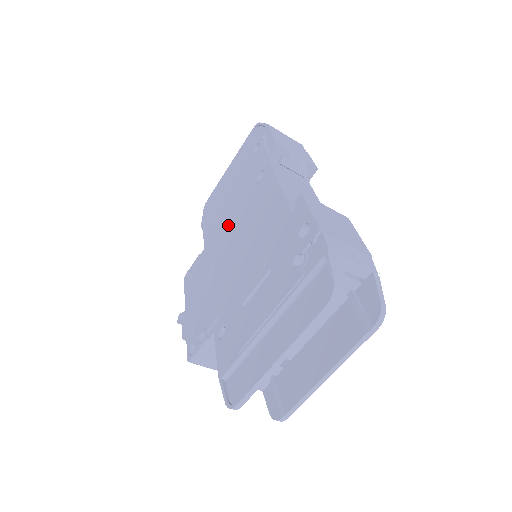
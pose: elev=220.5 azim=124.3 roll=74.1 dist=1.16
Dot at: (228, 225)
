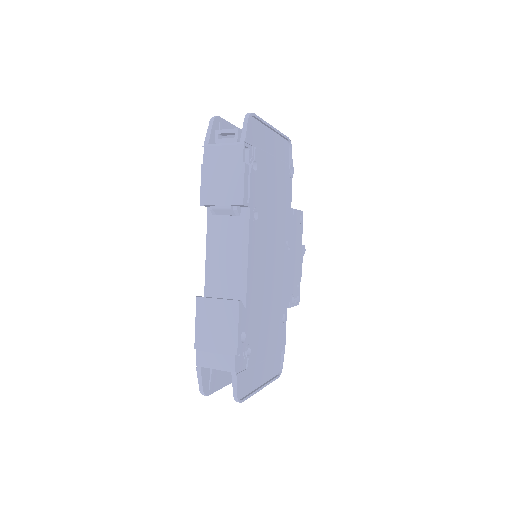
Dot at: occluded
